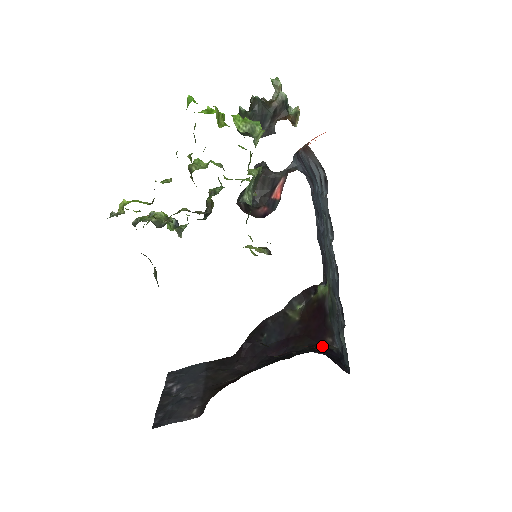
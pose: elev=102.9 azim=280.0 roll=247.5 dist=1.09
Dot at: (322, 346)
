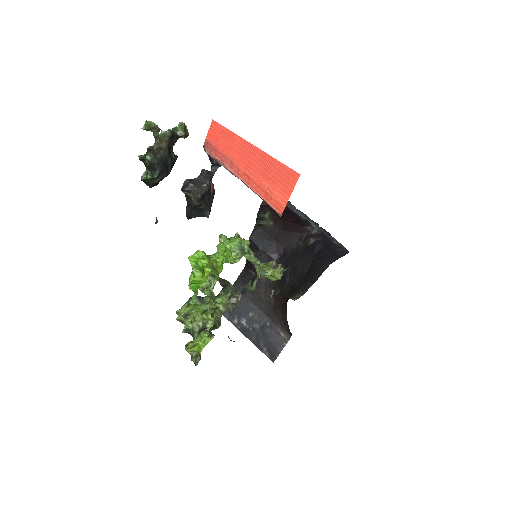
Dot at: (312, 238)
